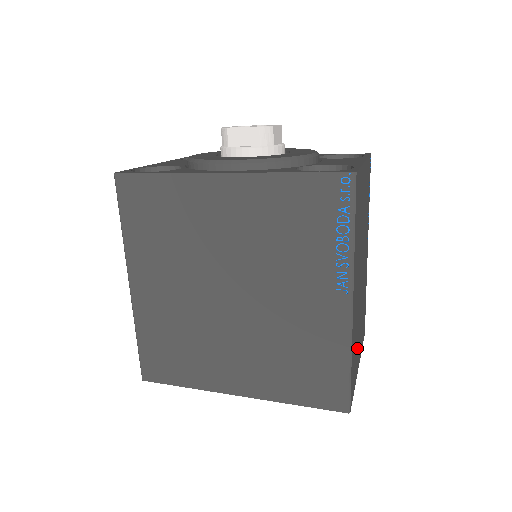
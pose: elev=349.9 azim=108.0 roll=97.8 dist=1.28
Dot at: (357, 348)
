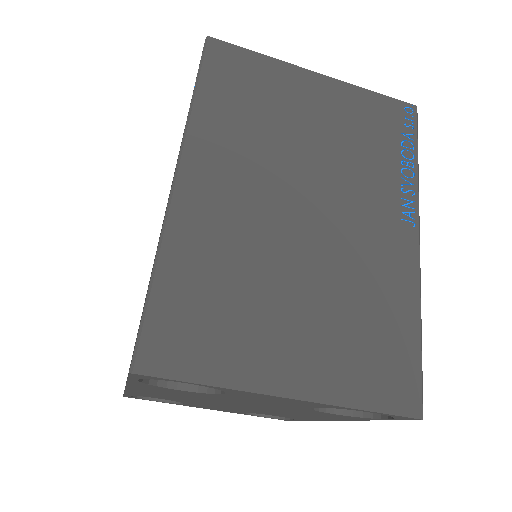
Dot at: (256, 323)
